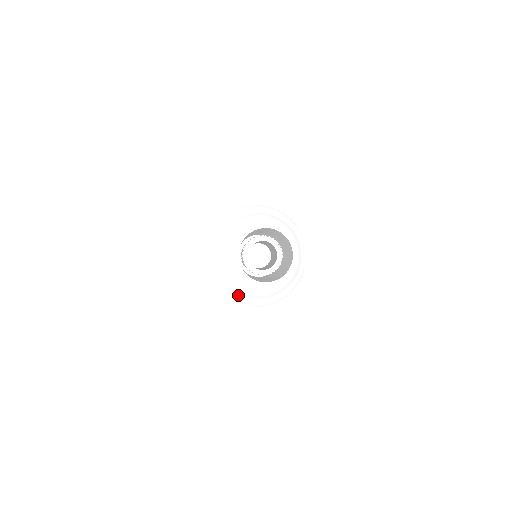
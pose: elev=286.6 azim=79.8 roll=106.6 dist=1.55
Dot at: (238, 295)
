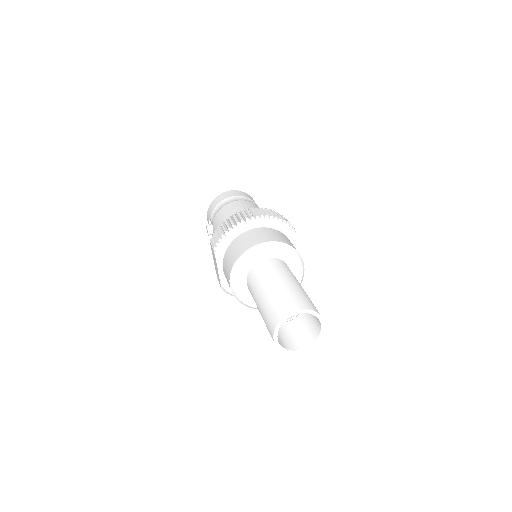
Dot at: occluded
